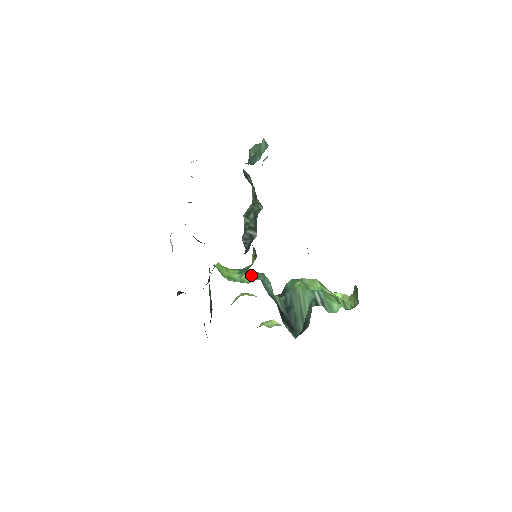
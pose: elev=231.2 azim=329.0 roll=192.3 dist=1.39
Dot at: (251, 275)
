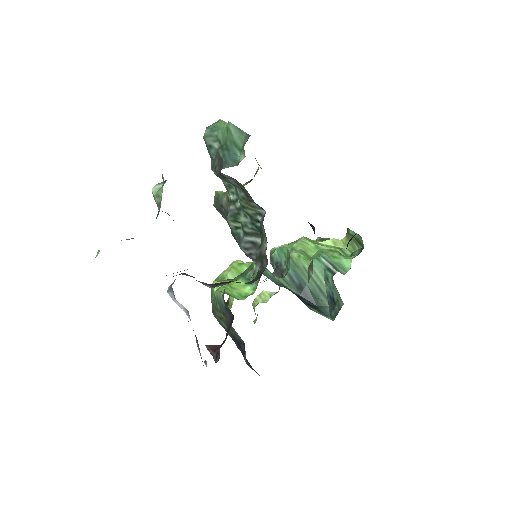
Dot at: (243, 270)
